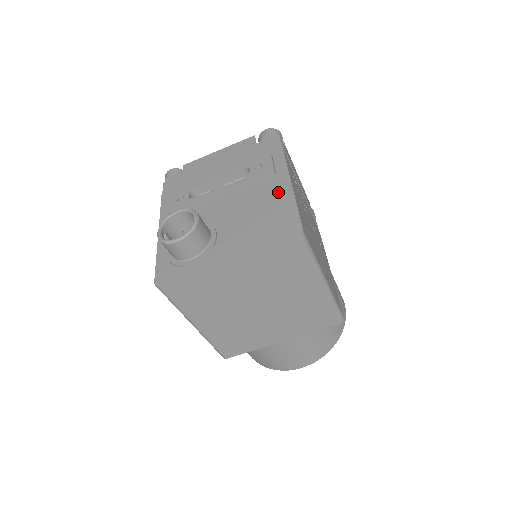
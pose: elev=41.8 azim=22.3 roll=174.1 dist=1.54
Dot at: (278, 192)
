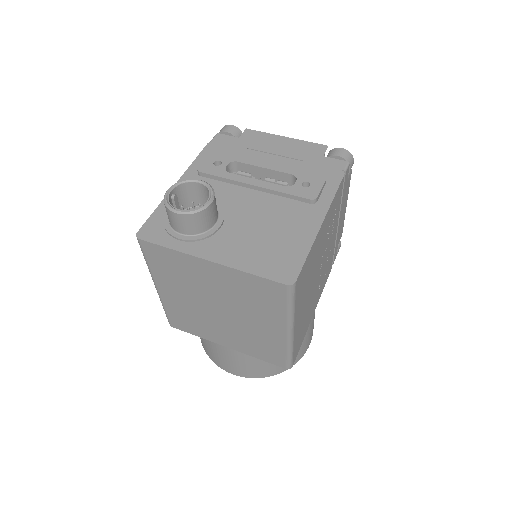
Dot at: (304, 224)
